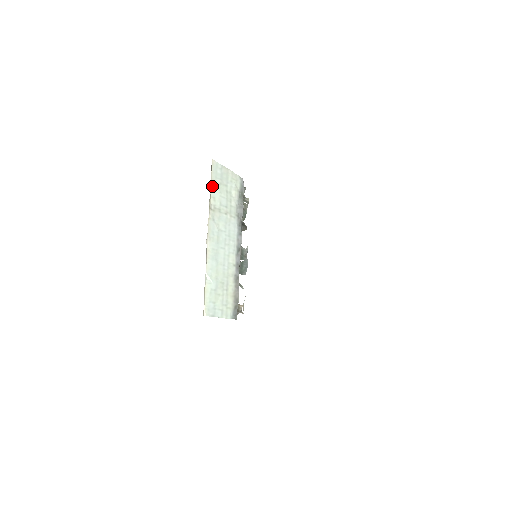
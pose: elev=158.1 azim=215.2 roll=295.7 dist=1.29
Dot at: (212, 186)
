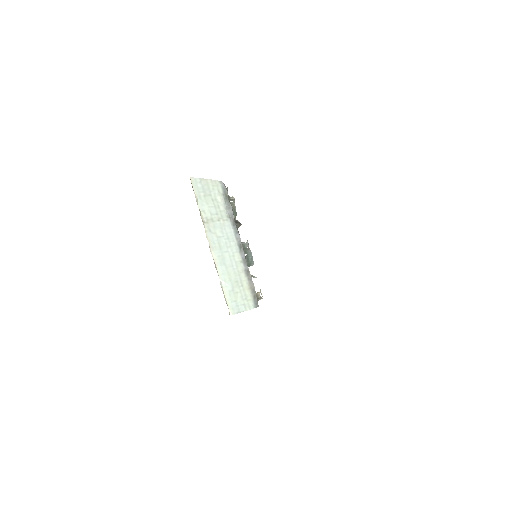
Dot at: (198, 201)
